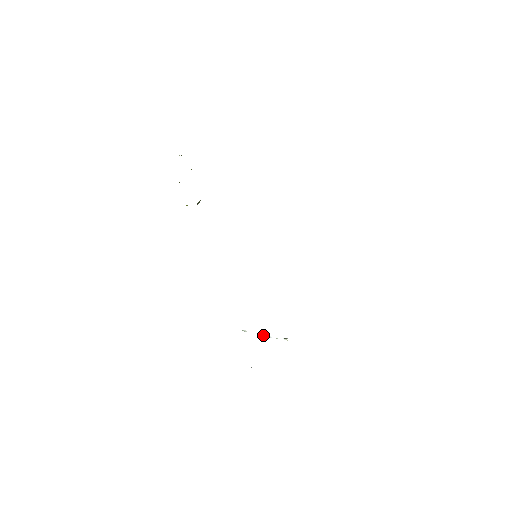
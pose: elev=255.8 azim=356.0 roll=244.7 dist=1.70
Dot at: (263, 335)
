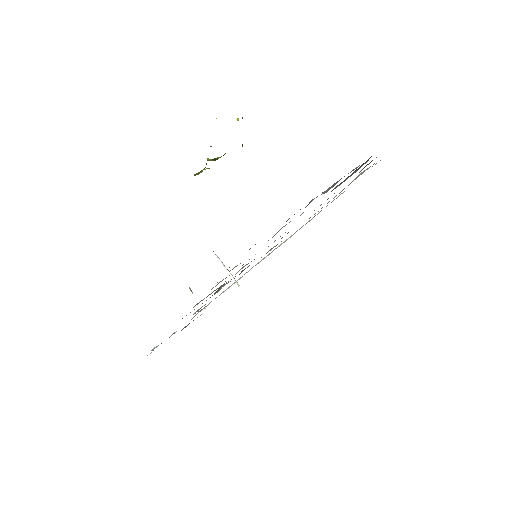
Dot at: occluded
